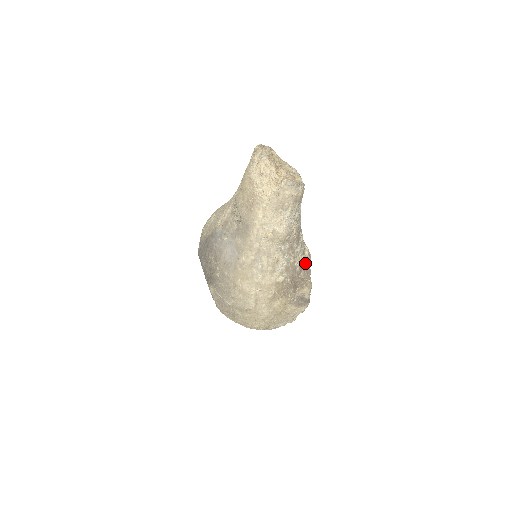
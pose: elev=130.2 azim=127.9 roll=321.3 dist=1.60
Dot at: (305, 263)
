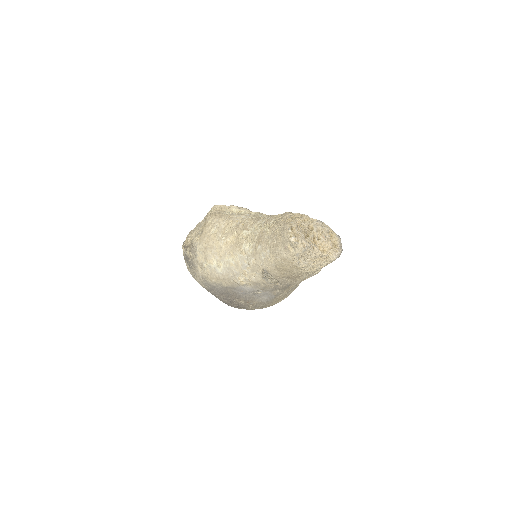
Dot at: occluded
